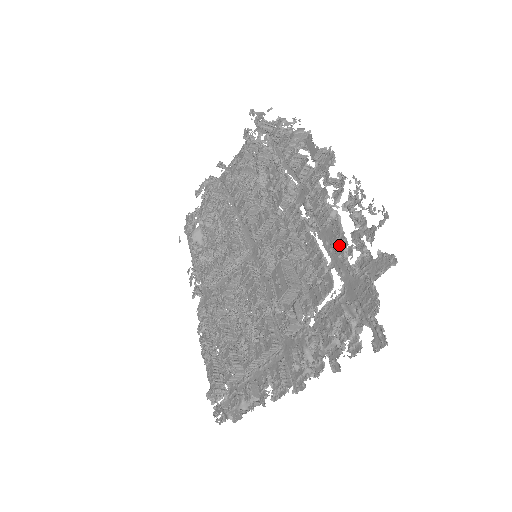
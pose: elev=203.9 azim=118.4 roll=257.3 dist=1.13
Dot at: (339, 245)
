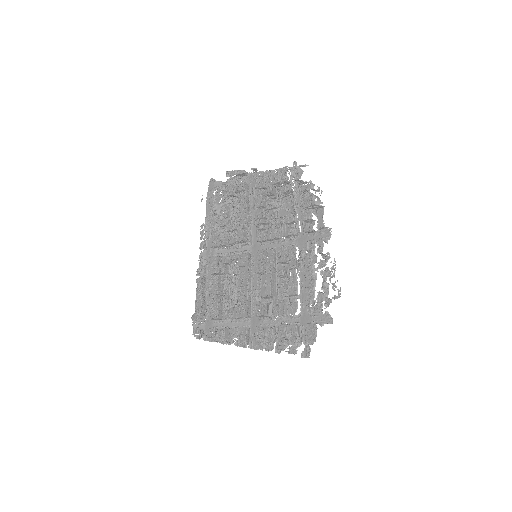
Dot at: (309, 295)
